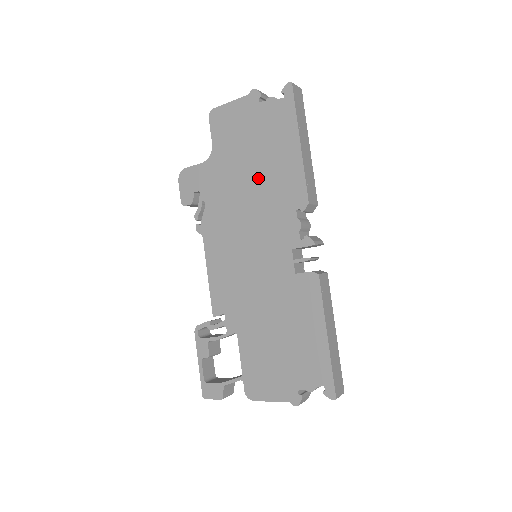
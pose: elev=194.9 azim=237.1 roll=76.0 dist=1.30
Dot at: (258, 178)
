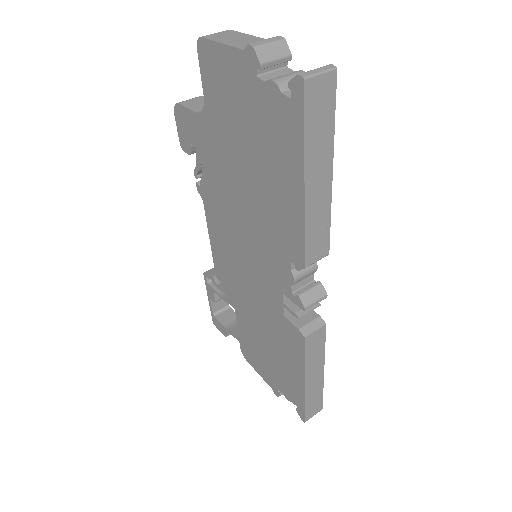
Dot at: (253, 189)
